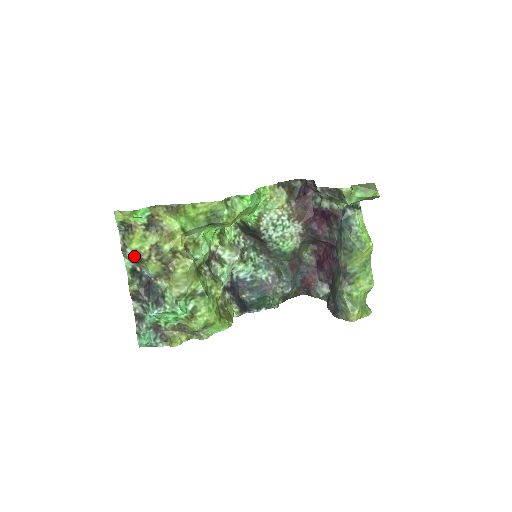
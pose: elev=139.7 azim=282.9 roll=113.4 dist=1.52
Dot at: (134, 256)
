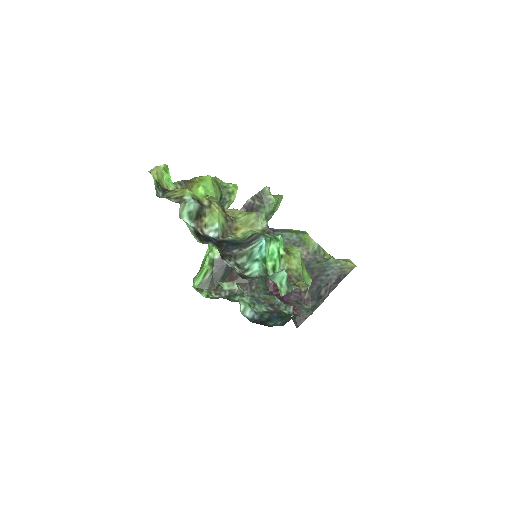
Dot at: (196, 202)
